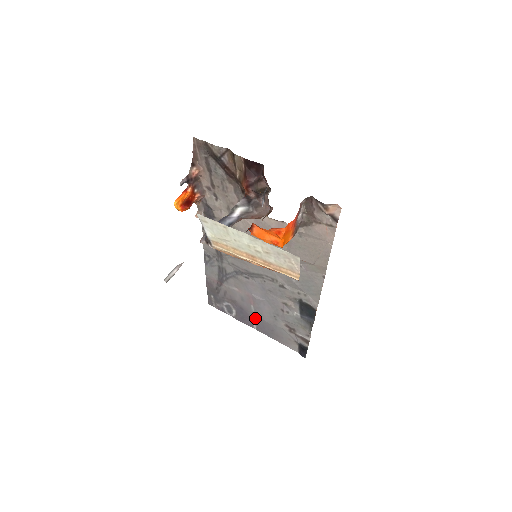
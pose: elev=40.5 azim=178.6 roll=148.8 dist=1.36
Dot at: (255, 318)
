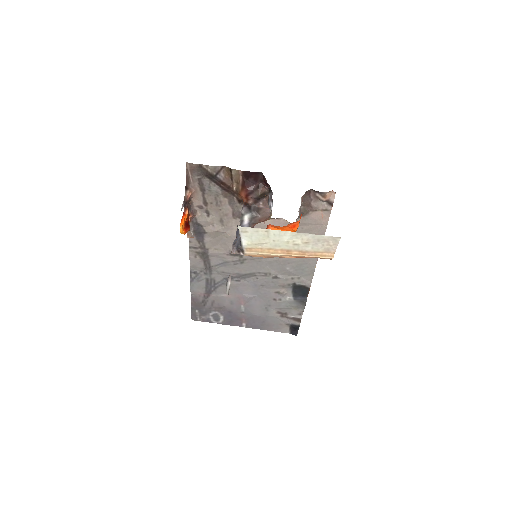
Dot at: (245, 316)
